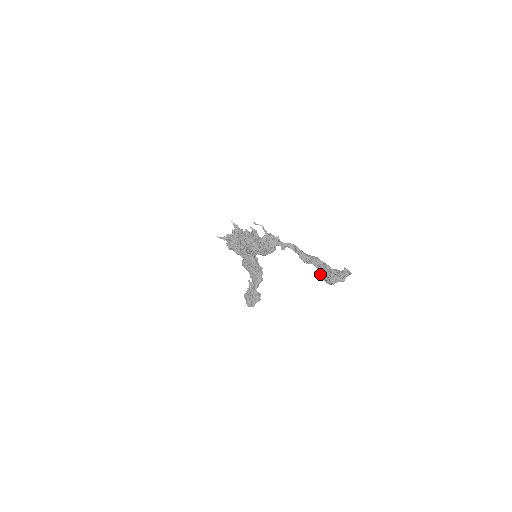
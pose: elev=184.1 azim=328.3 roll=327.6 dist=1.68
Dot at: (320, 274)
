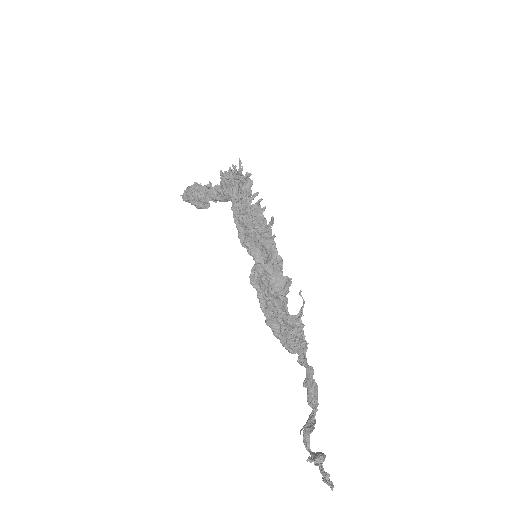
Dot at: (306, 430)
